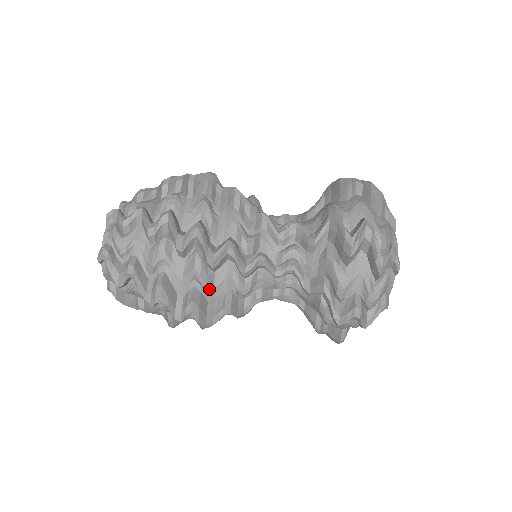
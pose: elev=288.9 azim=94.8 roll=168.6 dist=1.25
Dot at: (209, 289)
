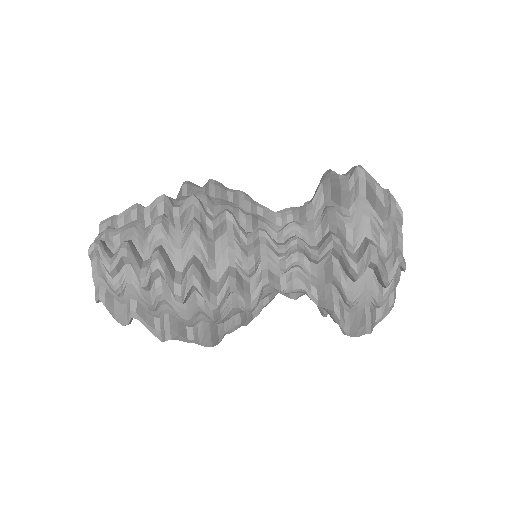
Dot at: (210, 258)
